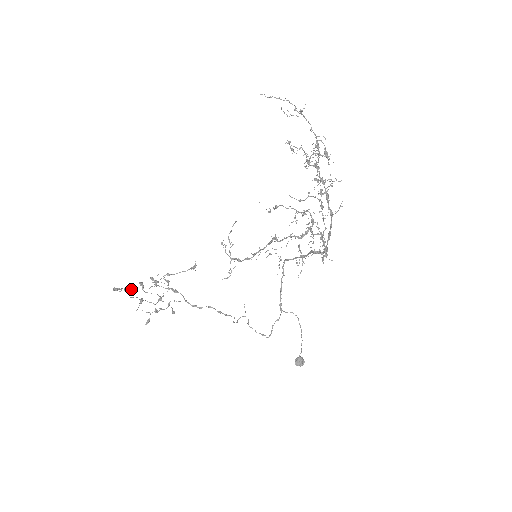
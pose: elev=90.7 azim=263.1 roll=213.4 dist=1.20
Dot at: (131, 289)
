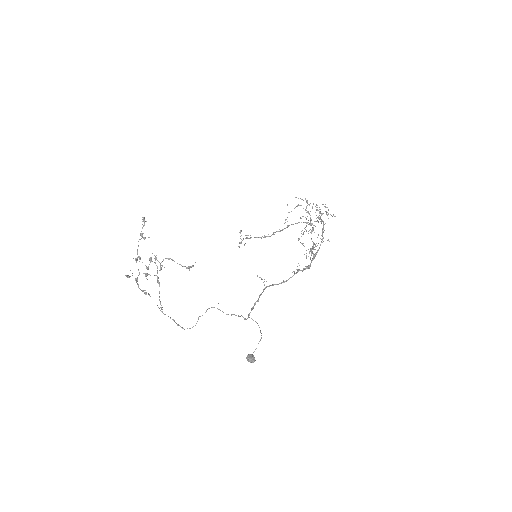
Dot at: (145, 237)
